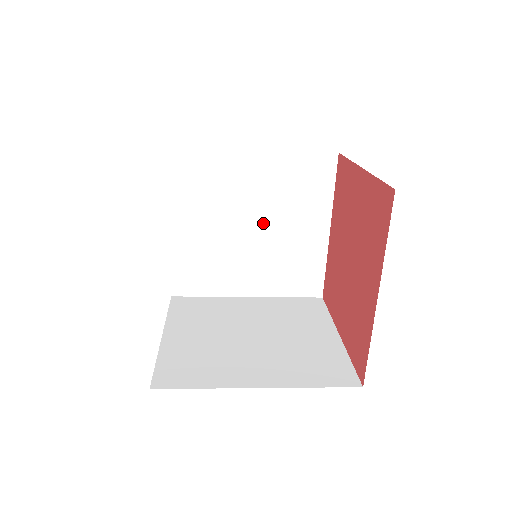
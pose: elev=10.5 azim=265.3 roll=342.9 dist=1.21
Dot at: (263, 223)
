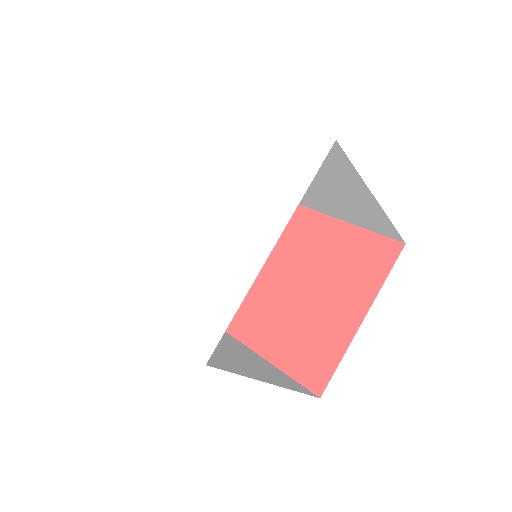
Dot at: occluded
